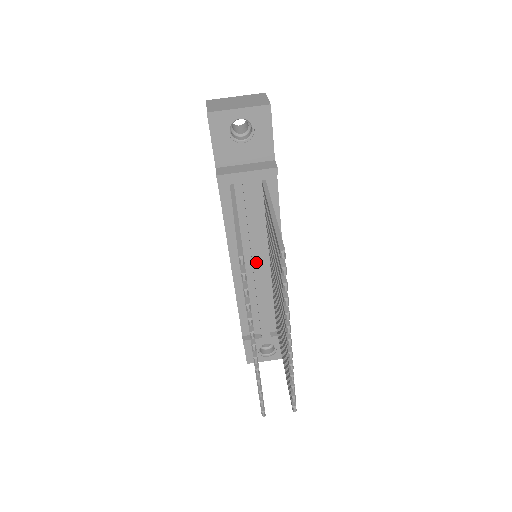
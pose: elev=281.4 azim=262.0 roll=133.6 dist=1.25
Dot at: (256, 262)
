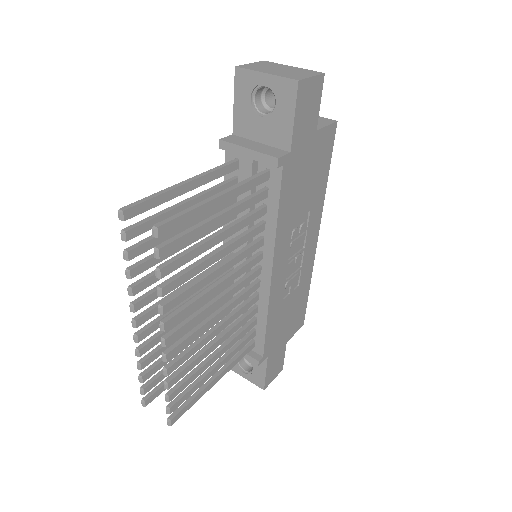
Dot at: occluded
